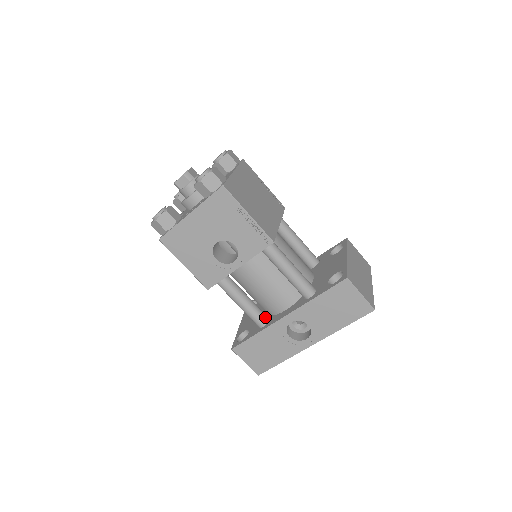
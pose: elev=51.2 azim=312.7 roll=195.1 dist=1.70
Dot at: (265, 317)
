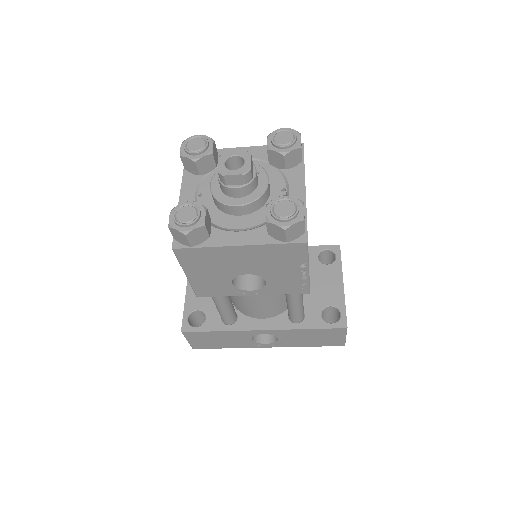
Dot at: (236, 316)
